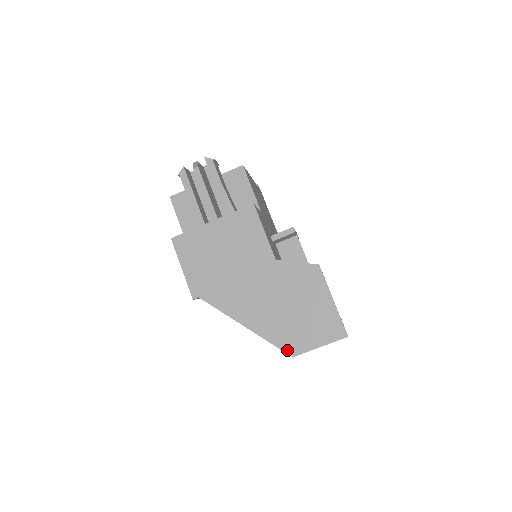
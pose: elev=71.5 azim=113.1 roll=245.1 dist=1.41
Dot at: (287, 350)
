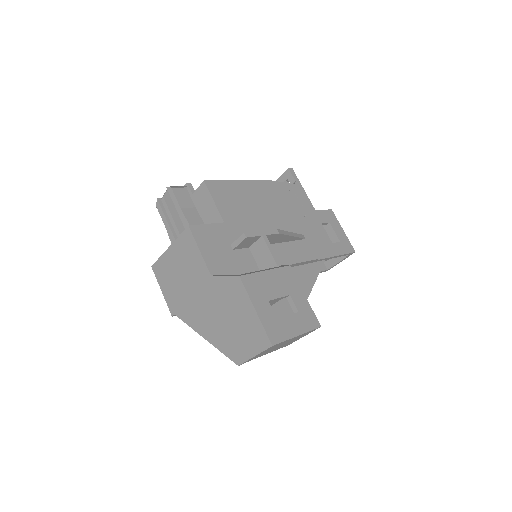
Dot at: (233, 359)
